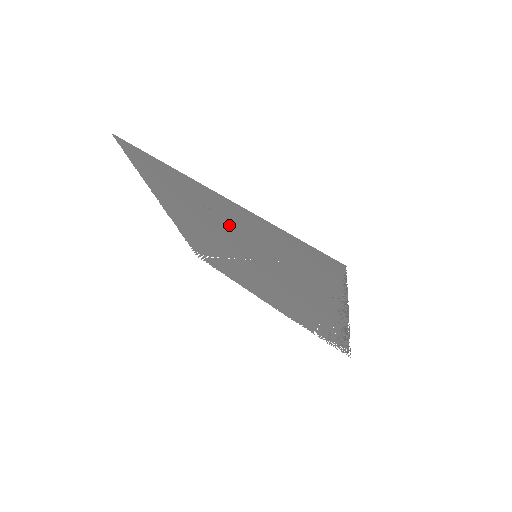
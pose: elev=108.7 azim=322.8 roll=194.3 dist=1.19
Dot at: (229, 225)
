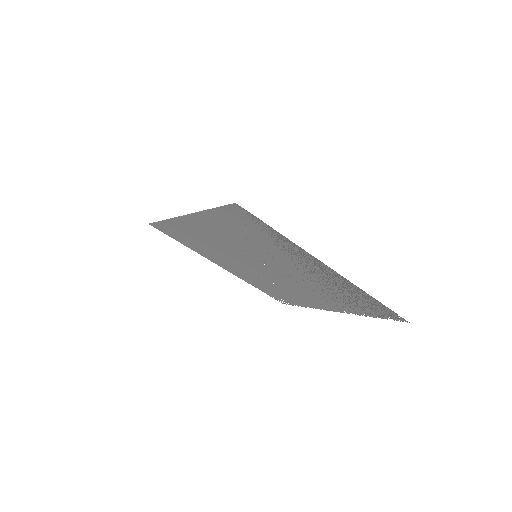
Dot at: (221, 240)
